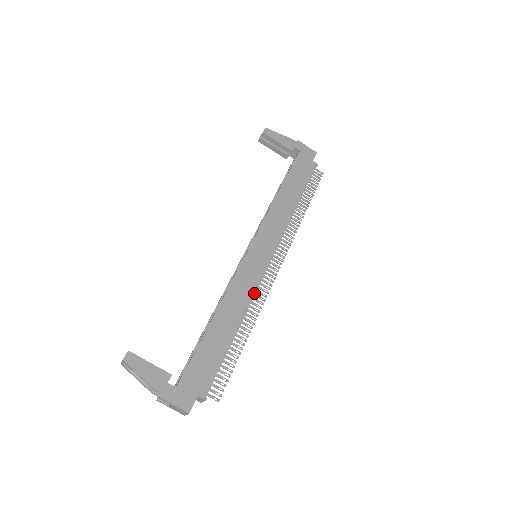
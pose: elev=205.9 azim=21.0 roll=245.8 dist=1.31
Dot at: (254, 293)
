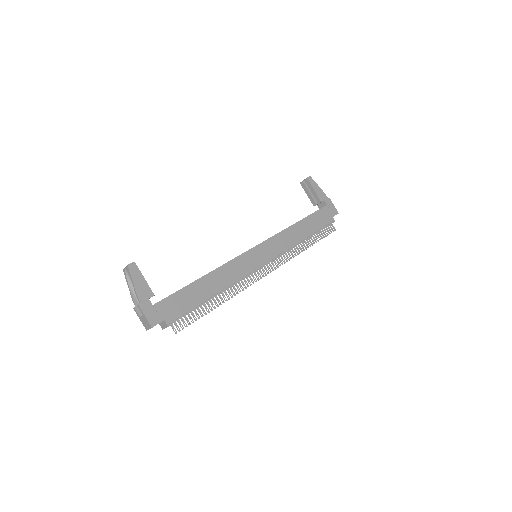
Dot at: (241, 279)
